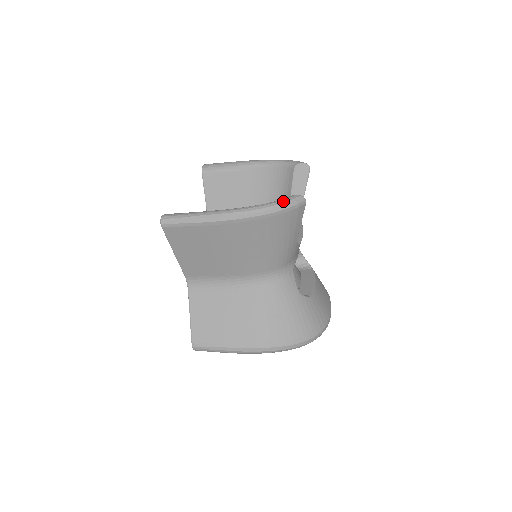
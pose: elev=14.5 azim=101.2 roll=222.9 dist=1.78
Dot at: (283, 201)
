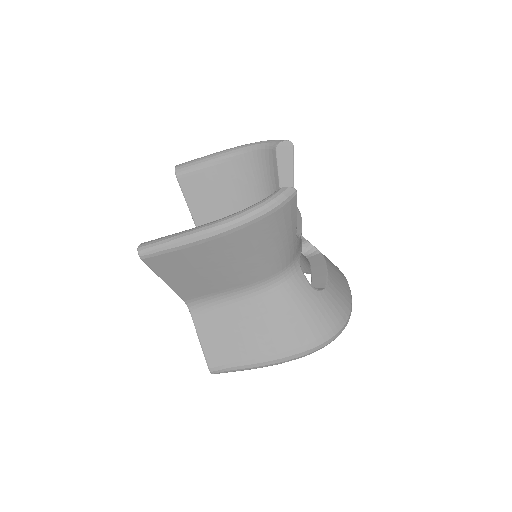
Dot at: (270, 199)
